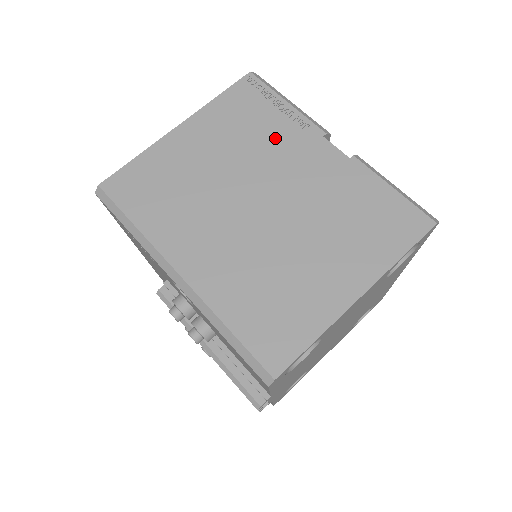
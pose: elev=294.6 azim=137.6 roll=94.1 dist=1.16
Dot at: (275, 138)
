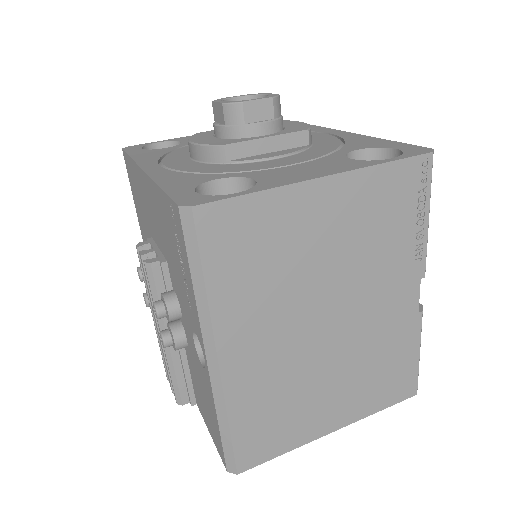
Dot at: (390, 257)
